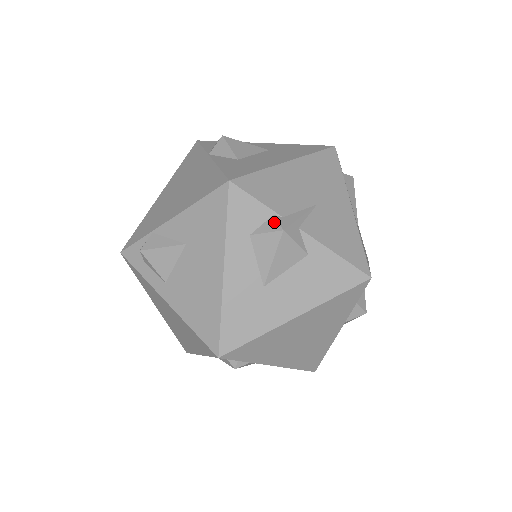
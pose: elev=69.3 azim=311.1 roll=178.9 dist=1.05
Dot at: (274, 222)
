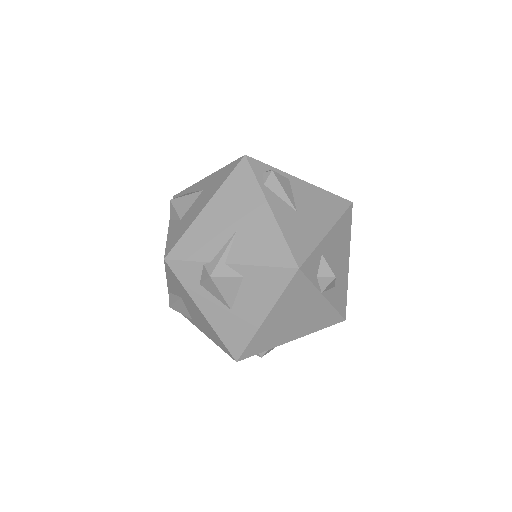
Dot at: (205, 271)
